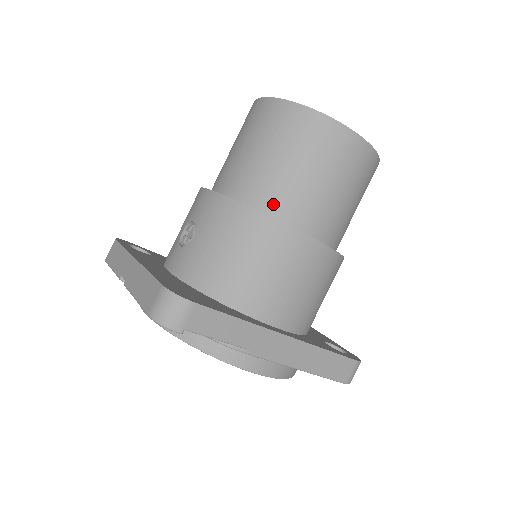
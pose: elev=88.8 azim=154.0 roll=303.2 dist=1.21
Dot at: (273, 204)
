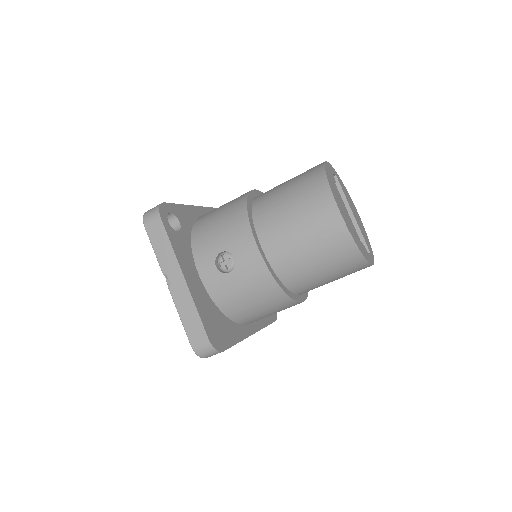
Dot at: (294, 284)
